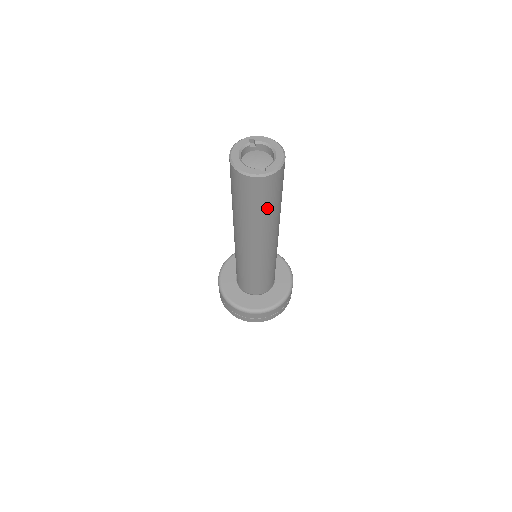
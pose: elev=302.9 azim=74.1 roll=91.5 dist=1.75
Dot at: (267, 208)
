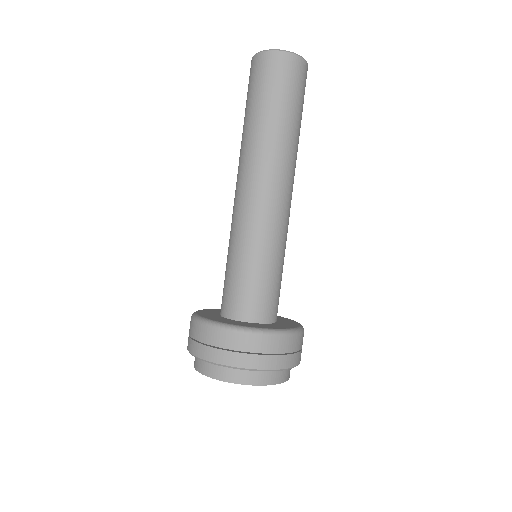
Dot at: (270, 106)
